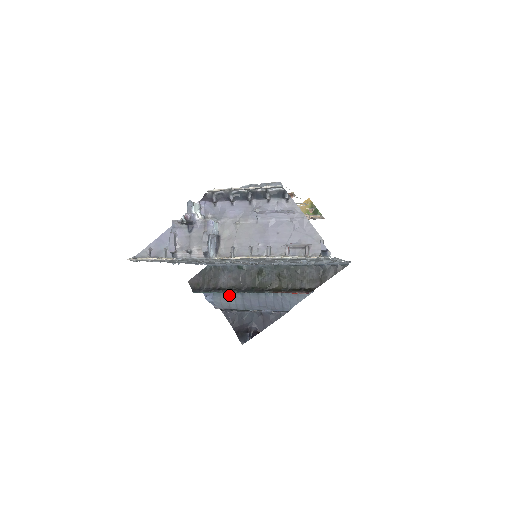
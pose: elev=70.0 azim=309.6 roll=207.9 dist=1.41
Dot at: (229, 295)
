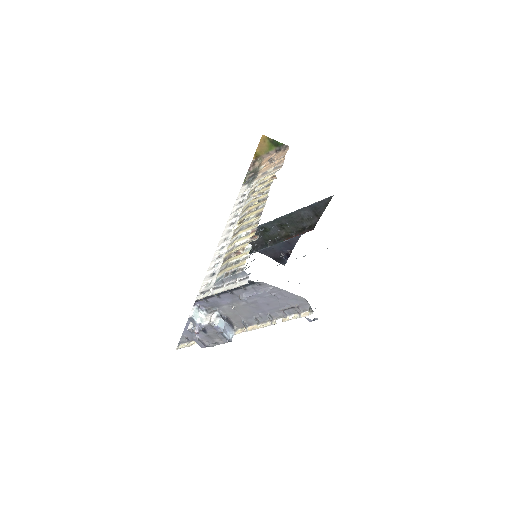
Dot at: occluded
